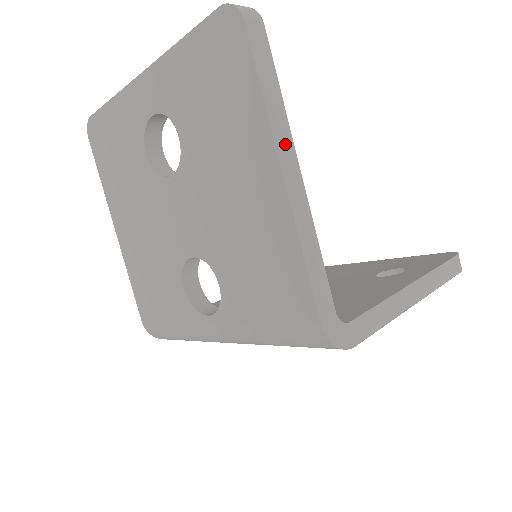
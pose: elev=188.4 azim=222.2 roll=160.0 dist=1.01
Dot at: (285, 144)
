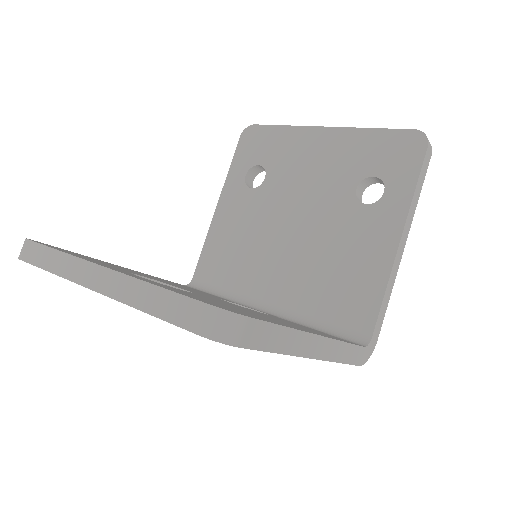
Dot at: (306, 344)
